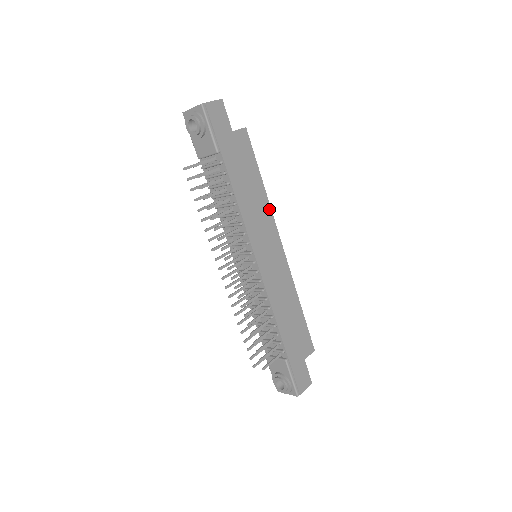
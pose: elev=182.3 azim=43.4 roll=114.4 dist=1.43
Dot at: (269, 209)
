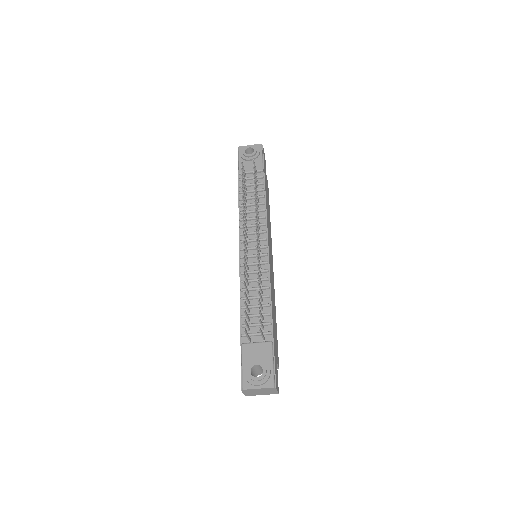
Dot at: occluded
